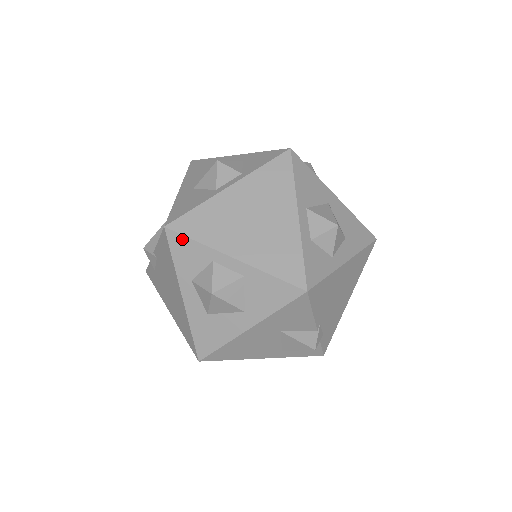
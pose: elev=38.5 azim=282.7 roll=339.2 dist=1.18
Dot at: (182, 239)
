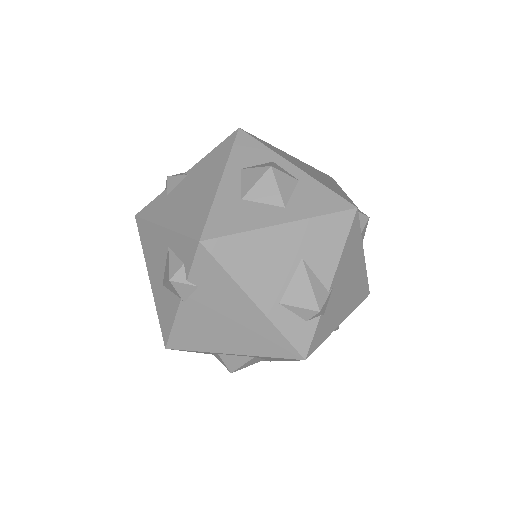
Dot at: (251, 140)
